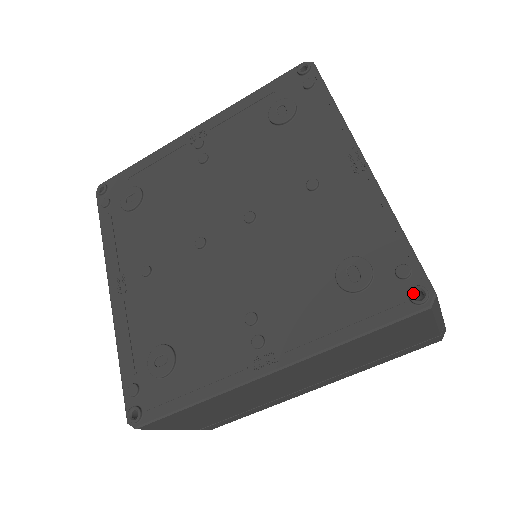
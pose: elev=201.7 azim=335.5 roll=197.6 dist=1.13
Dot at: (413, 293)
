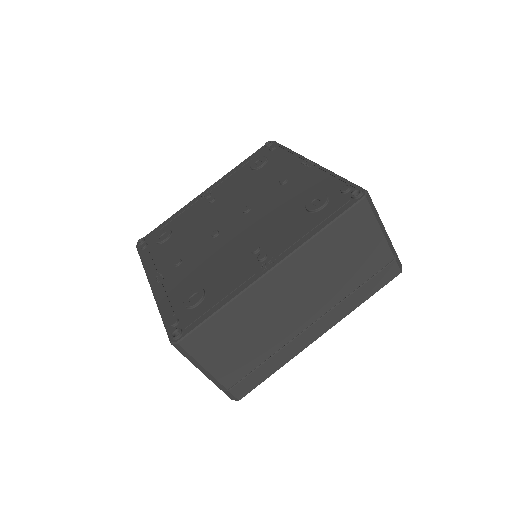
Dot at: (353, 194)
